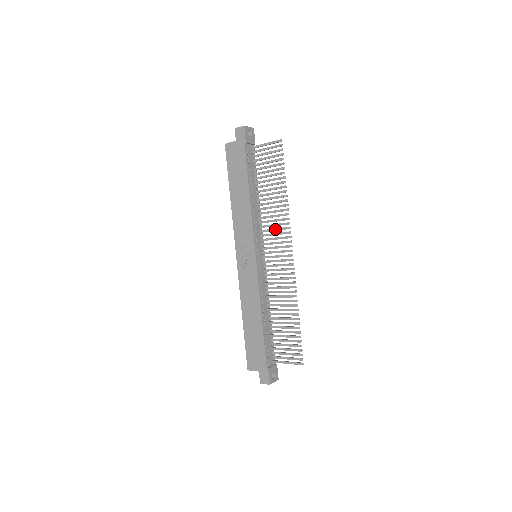
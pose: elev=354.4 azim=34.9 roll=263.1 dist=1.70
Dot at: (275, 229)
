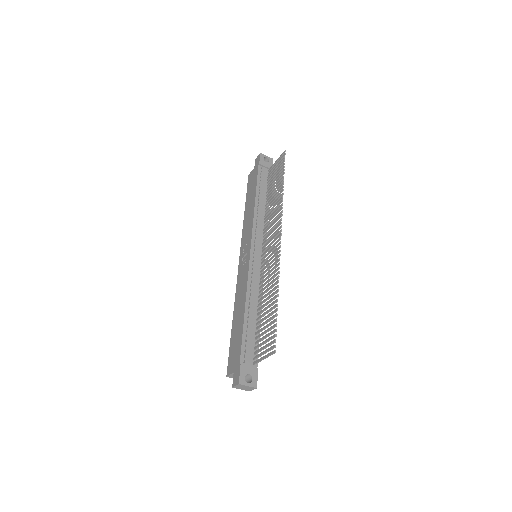
Dot at: (272, 224)
